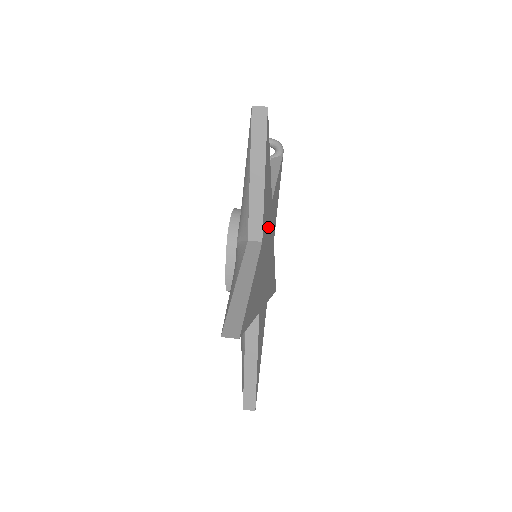
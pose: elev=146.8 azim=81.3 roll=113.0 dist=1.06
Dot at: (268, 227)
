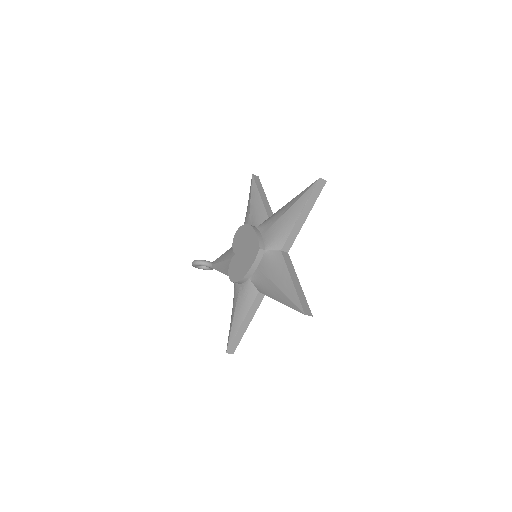
Dot at: occluded
